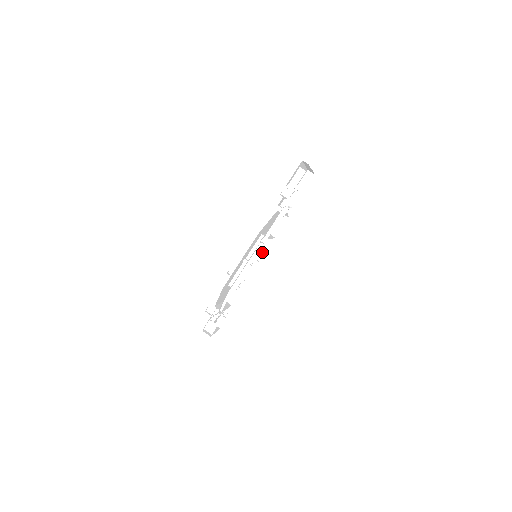
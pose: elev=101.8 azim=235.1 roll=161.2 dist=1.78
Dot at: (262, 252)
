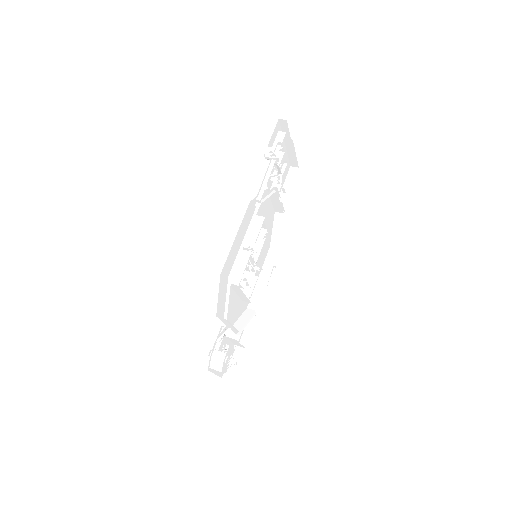
Dot at: (264, 271)
